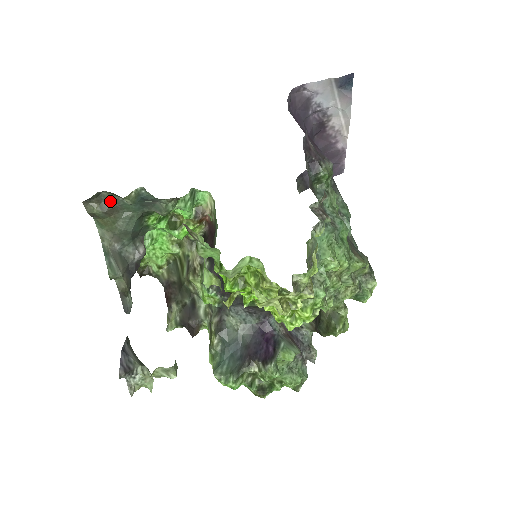
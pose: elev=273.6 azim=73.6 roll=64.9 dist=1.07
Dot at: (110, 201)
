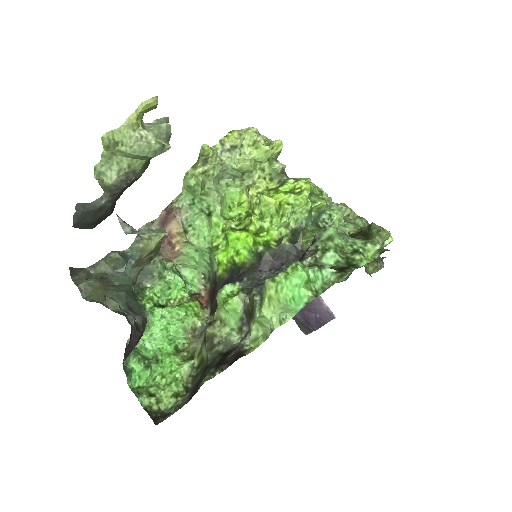
Dot at: (100, 277)
